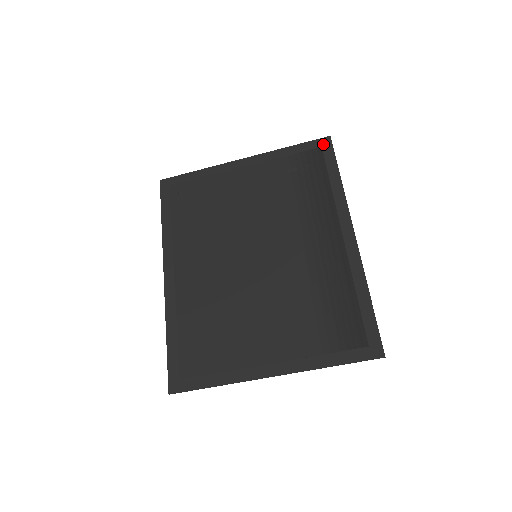
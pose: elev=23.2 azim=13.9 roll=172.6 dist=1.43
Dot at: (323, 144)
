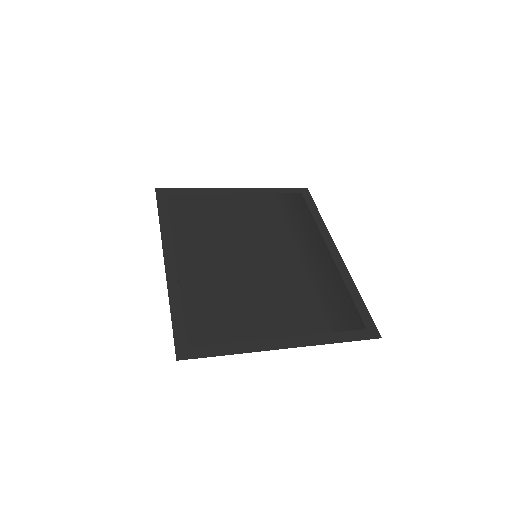
Dot at: (302, 192)
